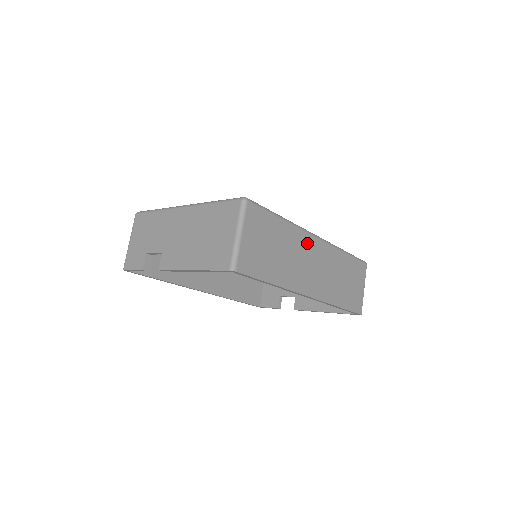
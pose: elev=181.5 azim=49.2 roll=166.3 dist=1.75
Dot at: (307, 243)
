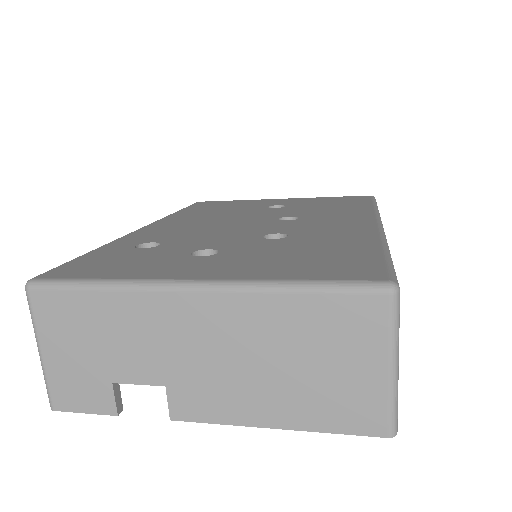
Dot at: occluded
